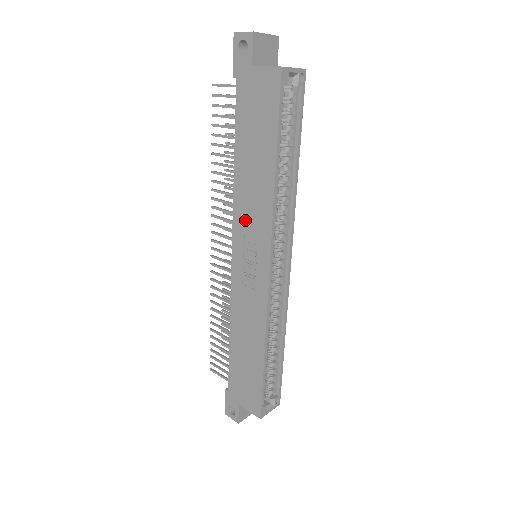
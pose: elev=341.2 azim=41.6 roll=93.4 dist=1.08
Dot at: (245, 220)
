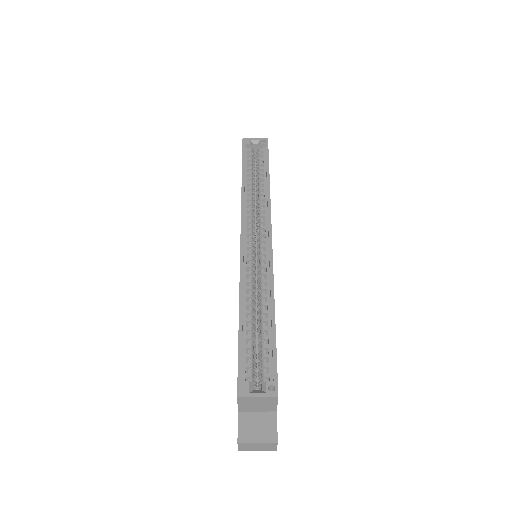
Dot at: occluded
